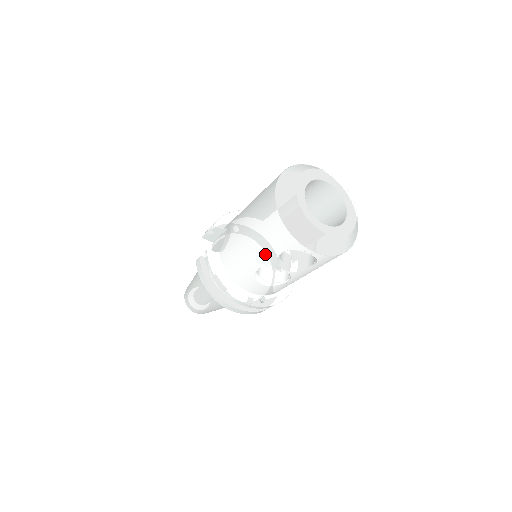
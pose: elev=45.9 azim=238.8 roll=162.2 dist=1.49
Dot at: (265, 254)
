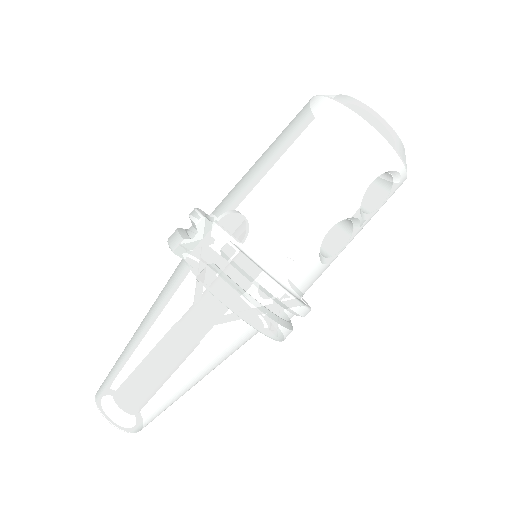
Dot at: (346, 196)
